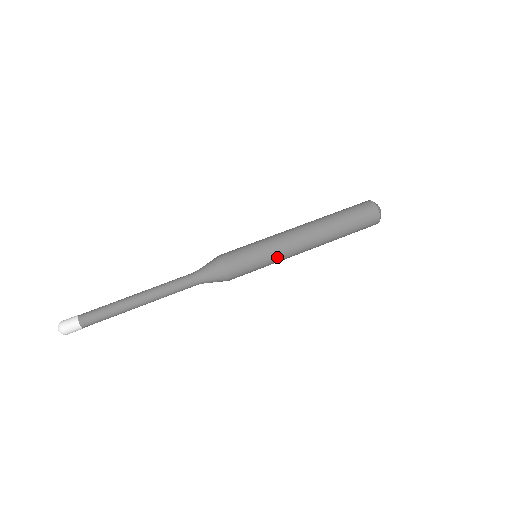
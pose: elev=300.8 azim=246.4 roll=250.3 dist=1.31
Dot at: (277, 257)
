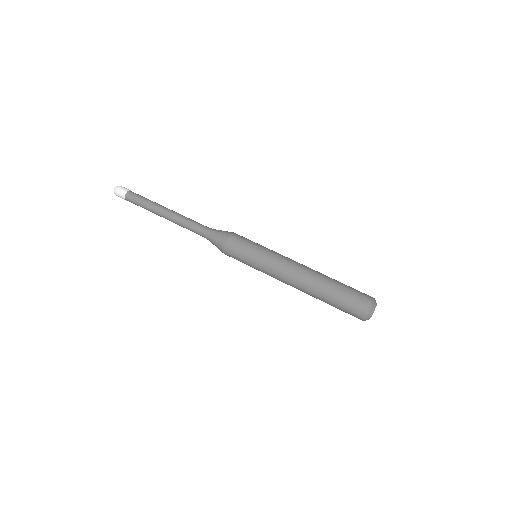
Dot at: (265, 270)
